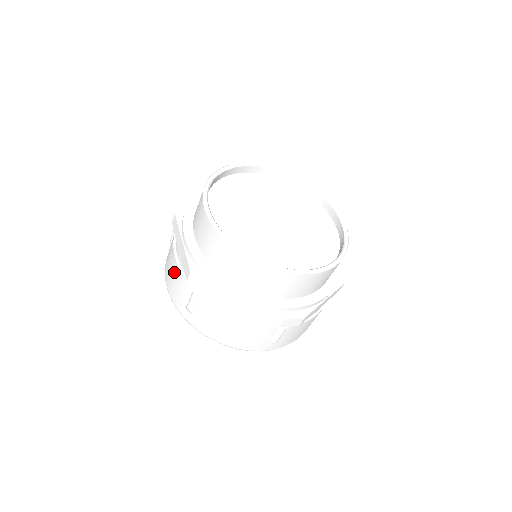
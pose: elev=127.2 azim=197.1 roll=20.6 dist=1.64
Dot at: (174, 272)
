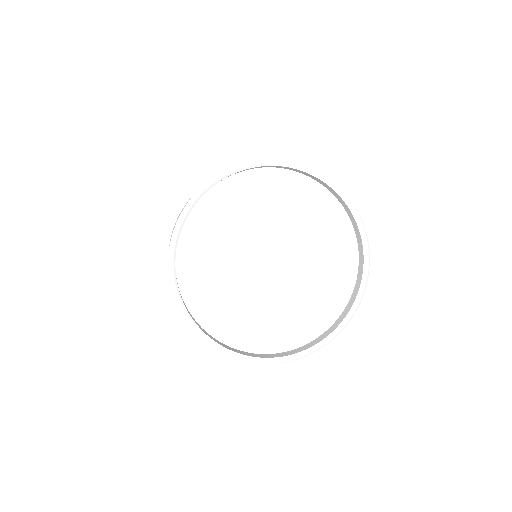
Dot at: occluded
